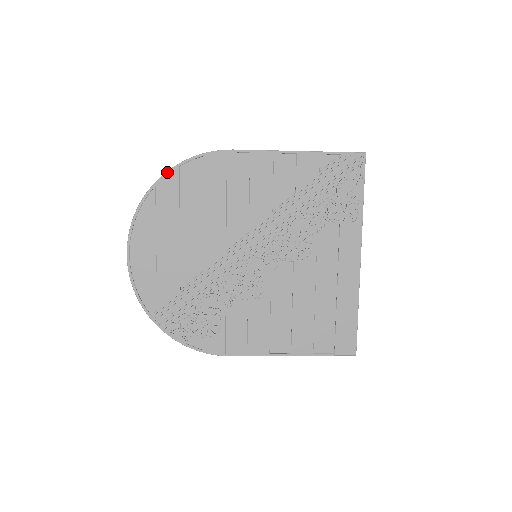
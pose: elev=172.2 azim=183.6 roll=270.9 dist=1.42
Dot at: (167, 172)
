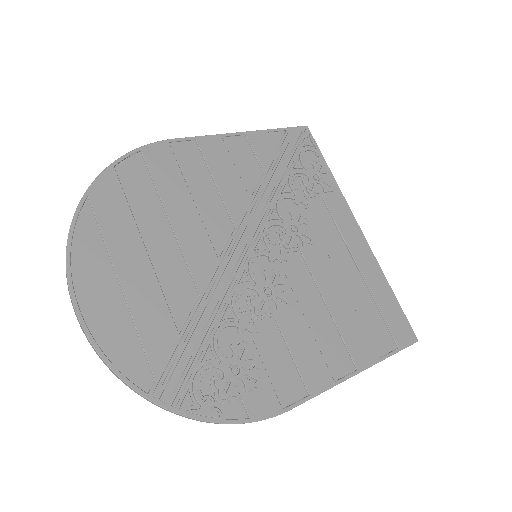
Dot at: (99, 176)
